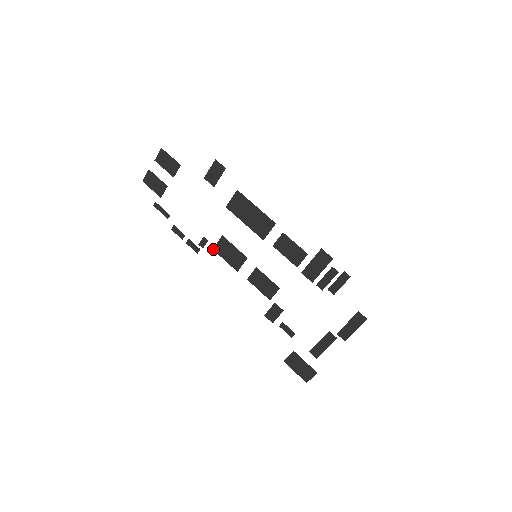
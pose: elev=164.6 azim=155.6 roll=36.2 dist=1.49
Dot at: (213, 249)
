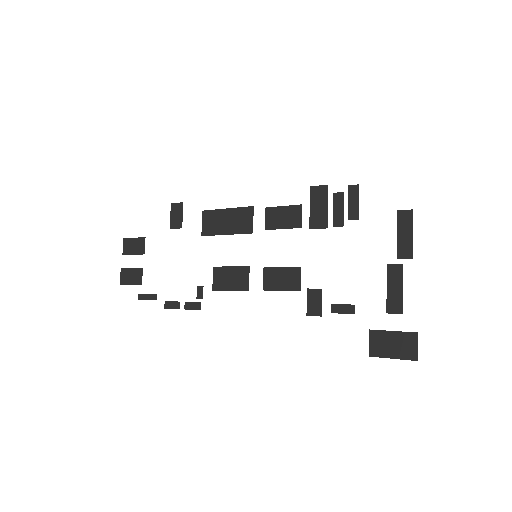
Dot at: (212, 290)
